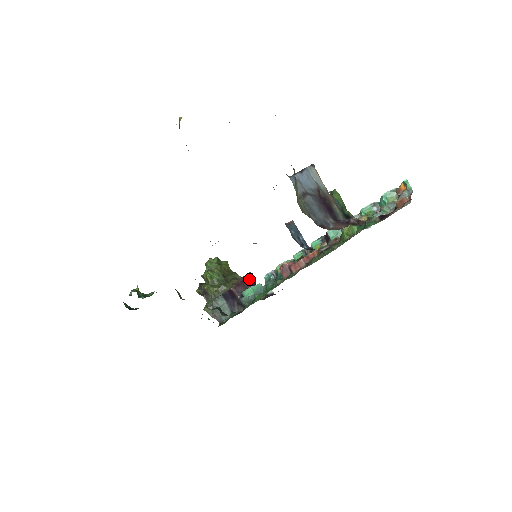
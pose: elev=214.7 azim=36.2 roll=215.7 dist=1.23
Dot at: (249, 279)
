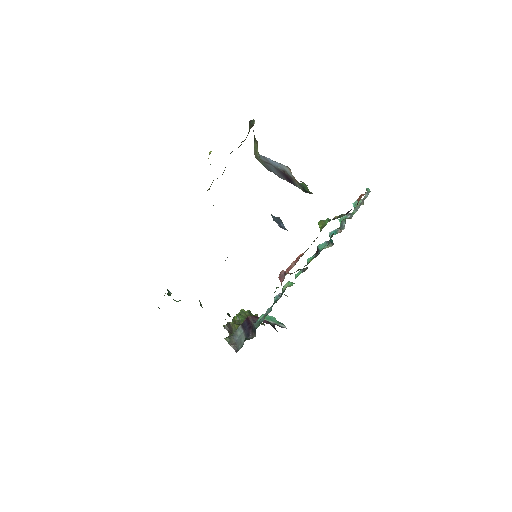
Dot at: occluded
